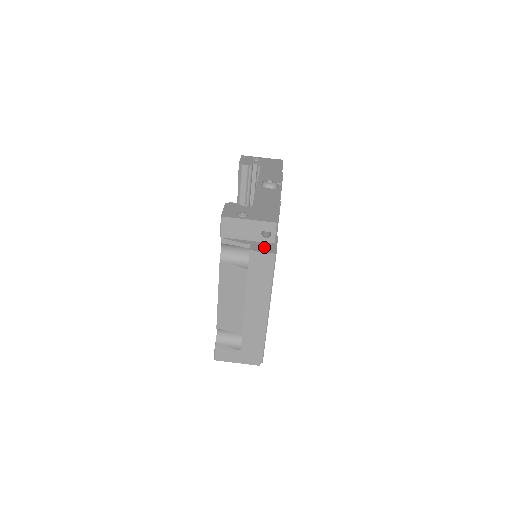
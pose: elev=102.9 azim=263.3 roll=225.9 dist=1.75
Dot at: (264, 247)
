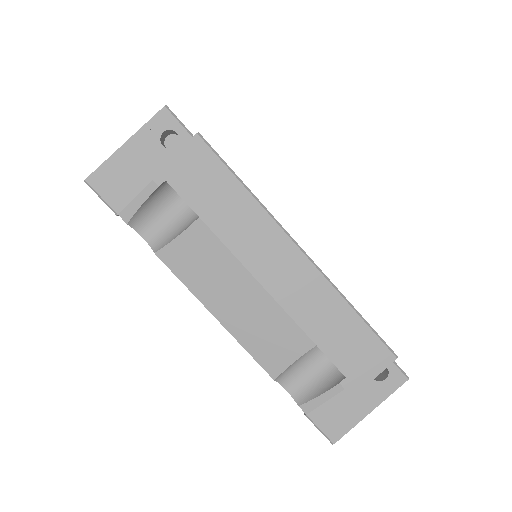
Dot at: occluded
